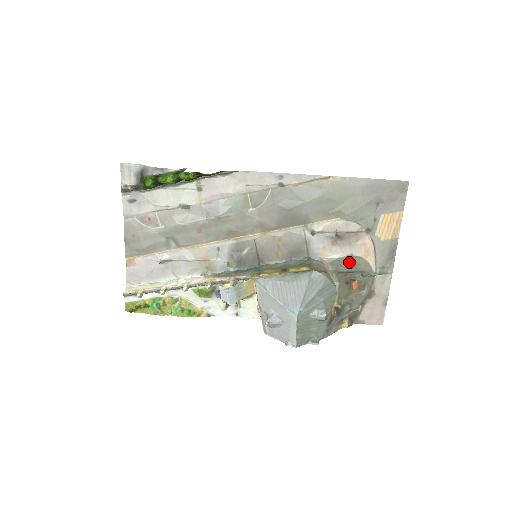
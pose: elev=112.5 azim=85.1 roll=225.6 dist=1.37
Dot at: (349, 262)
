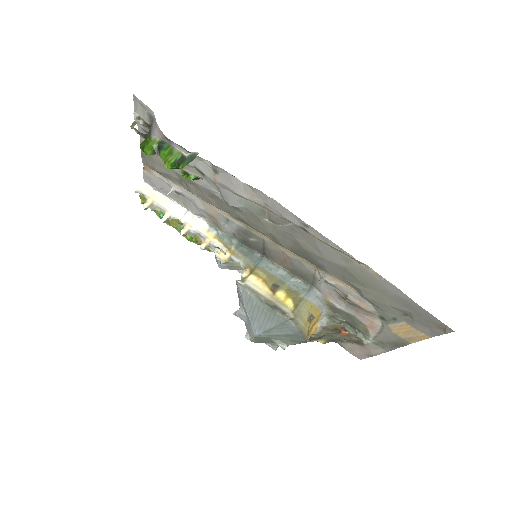
Dot at: (349, 317)
